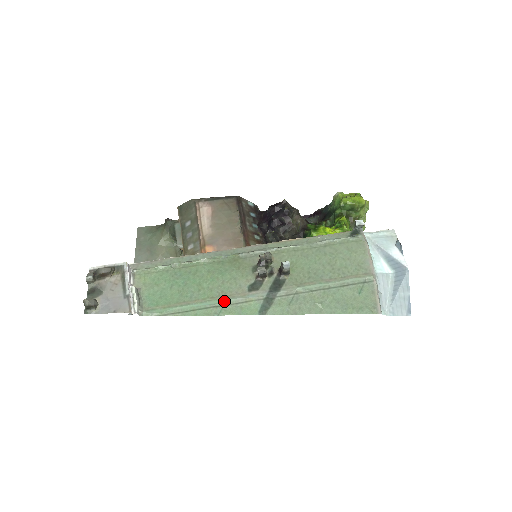
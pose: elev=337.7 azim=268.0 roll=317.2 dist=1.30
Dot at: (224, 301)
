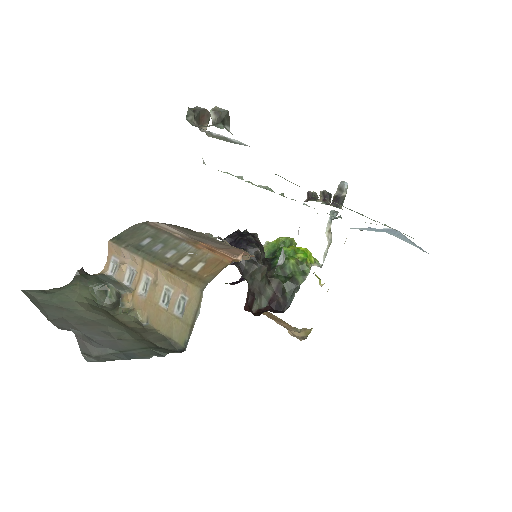
Dot at: occluded
